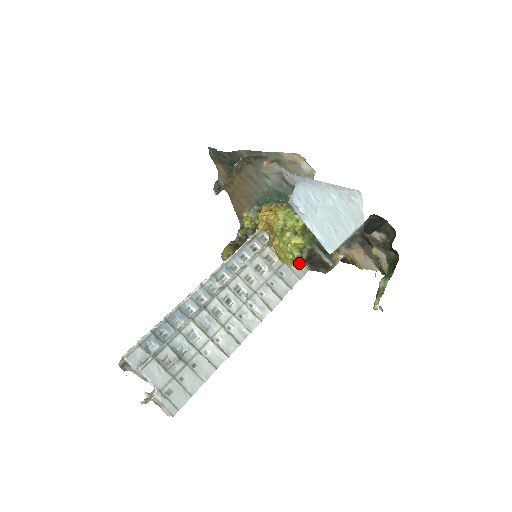
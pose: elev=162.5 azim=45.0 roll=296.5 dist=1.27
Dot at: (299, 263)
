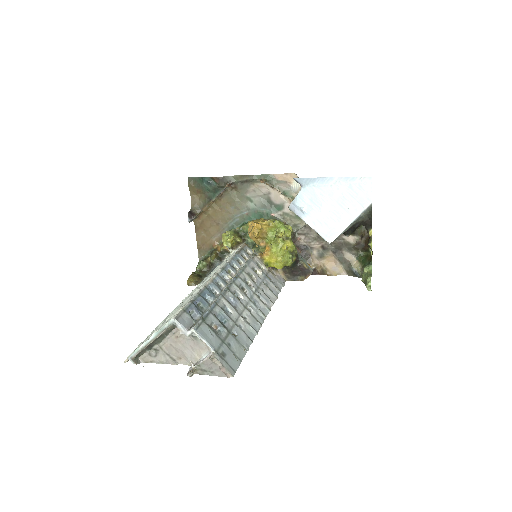
Dot at: (289, 265)
